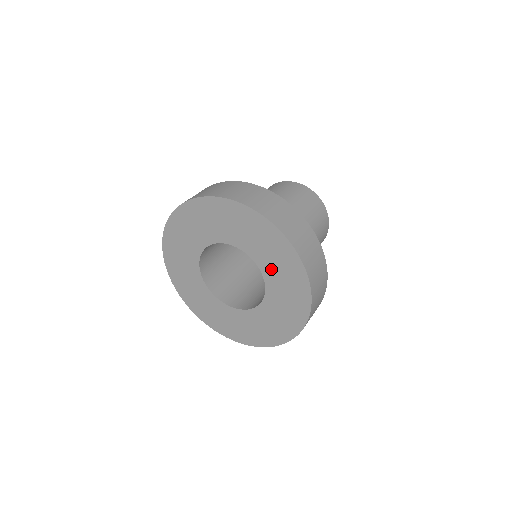
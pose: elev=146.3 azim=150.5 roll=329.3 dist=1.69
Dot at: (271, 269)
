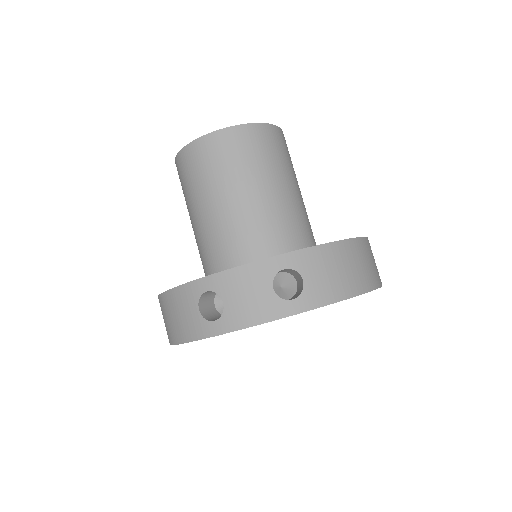
Dot at: occluded
